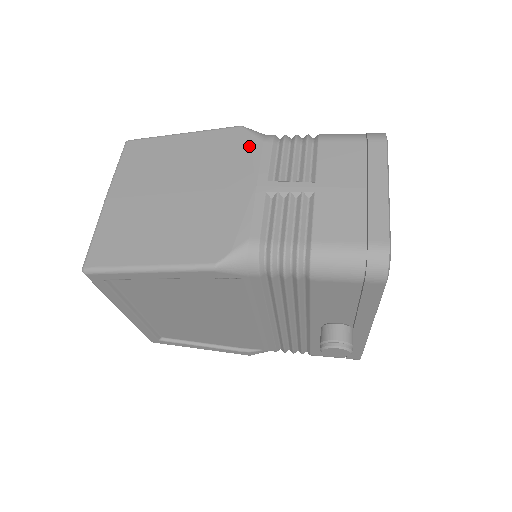
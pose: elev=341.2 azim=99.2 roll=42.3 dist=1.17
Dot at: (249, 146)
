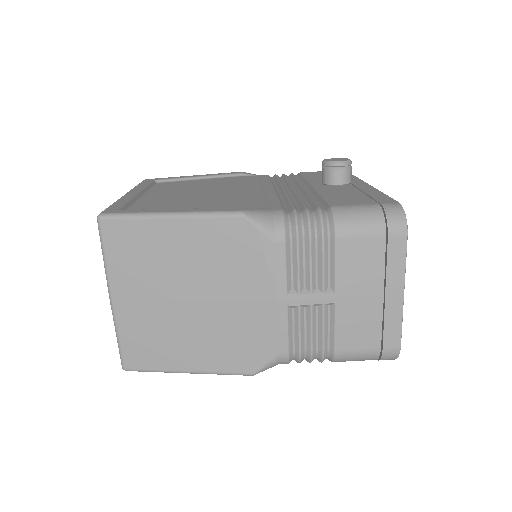
Dot at: (260, 249)
